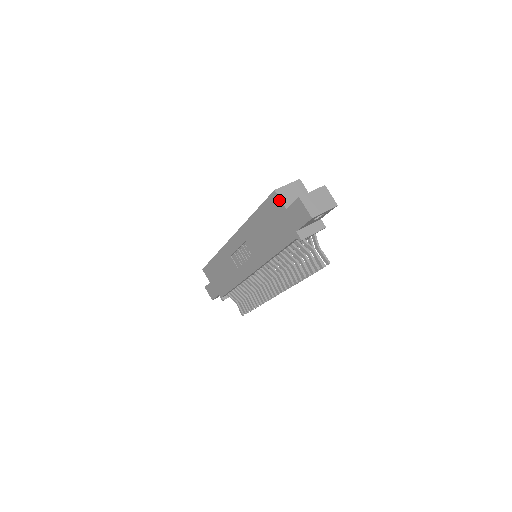
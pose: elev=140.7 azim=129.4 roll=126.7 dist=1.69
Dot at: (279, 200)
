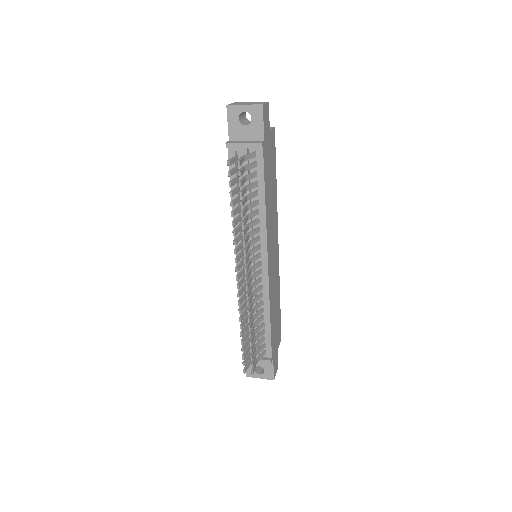
Dot at: occluded
